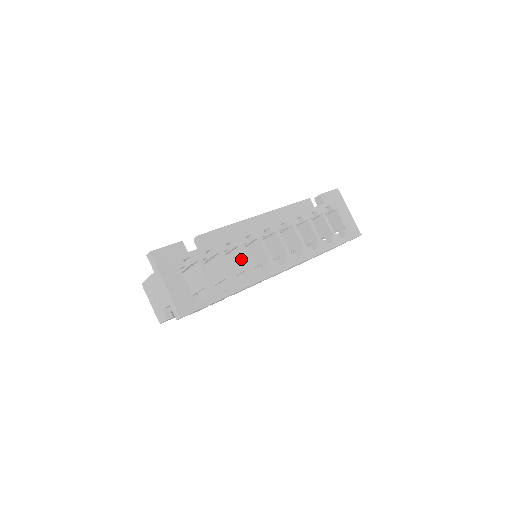
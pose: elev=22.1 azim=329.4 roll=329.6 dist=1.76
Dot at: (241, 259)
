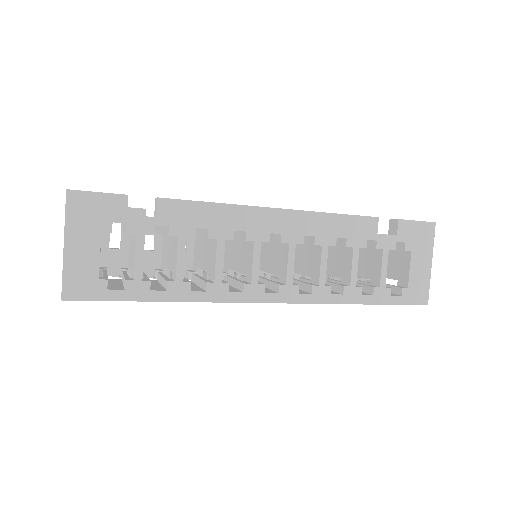
Dot at: (213, 257)
